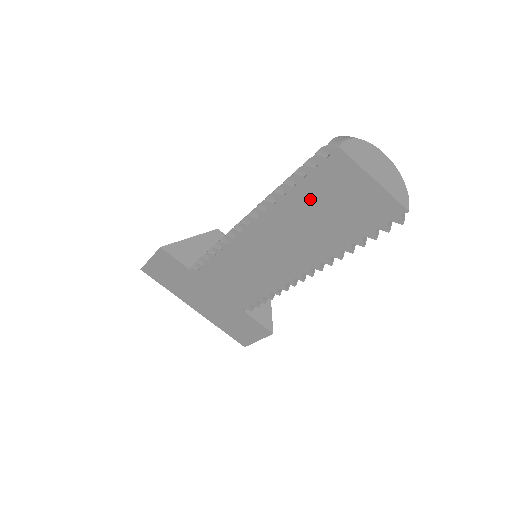
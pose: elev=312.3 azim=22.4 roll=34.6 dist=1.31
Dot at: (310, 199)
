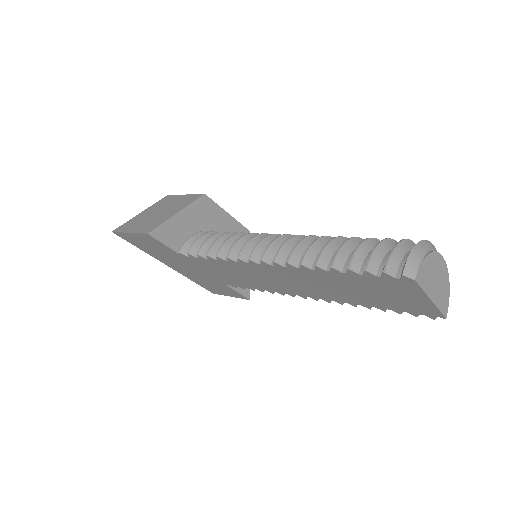
Dot at: (354, 282)
